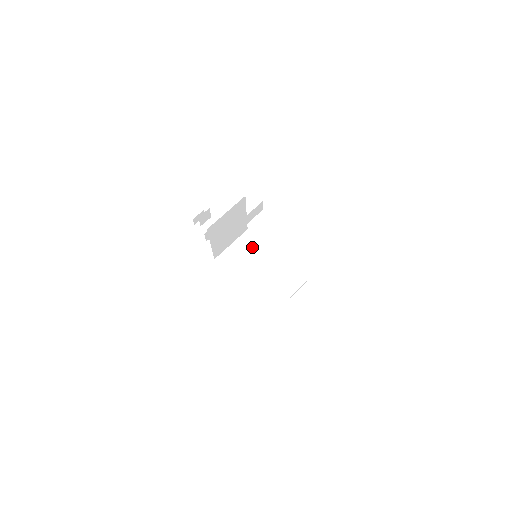
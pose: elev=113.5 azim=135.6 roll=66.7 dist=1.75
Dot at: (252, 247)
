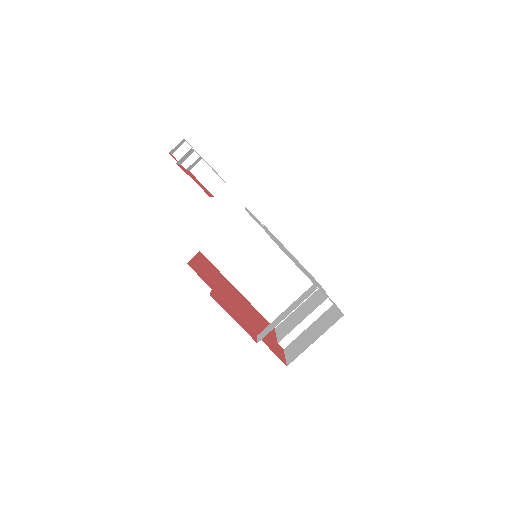
Dot at: (251, 235)
